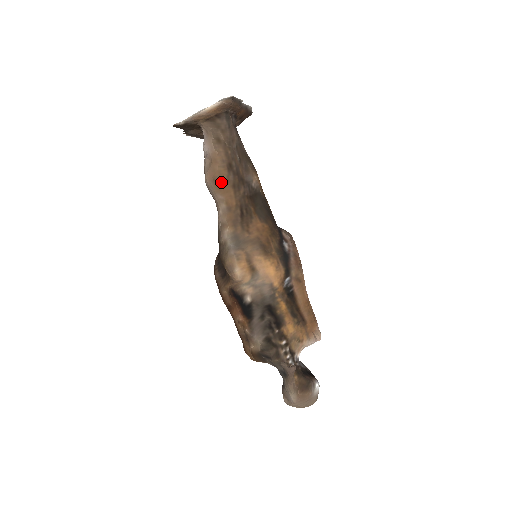
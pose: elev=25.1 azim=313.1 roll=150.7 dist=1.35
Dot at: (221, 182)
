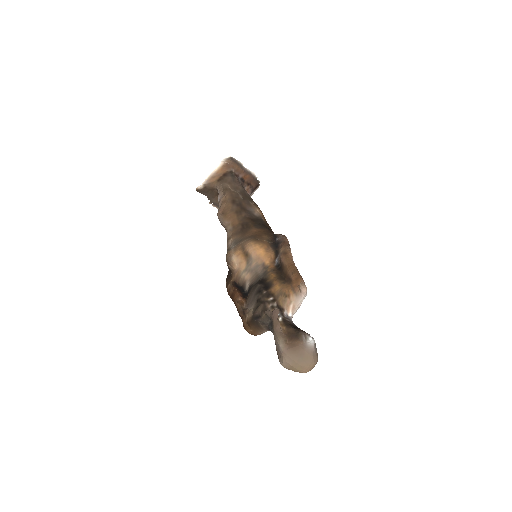
Dot at: (227, 212)
